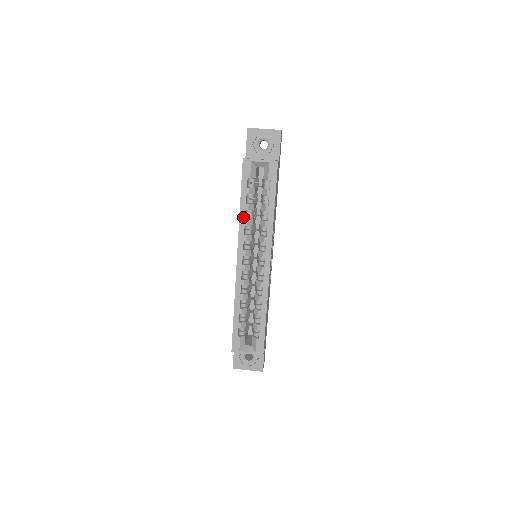
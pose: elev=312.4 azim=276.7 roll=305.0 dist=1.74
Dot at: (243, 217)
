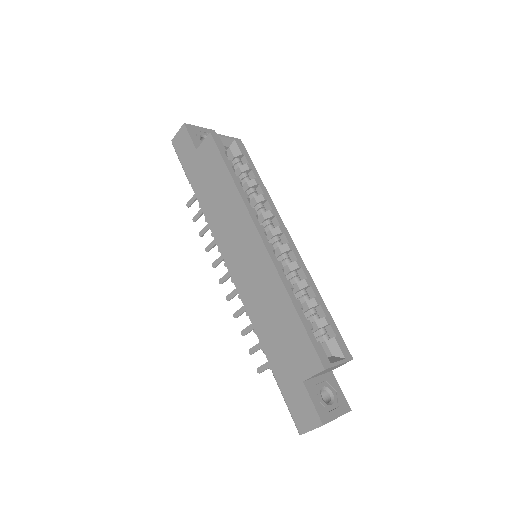
Dot at: (241, 189)
